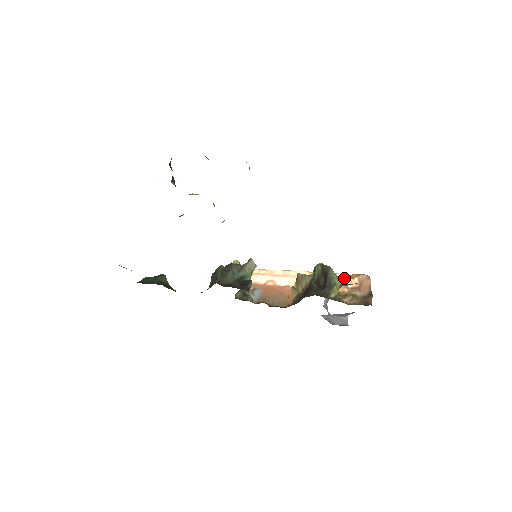
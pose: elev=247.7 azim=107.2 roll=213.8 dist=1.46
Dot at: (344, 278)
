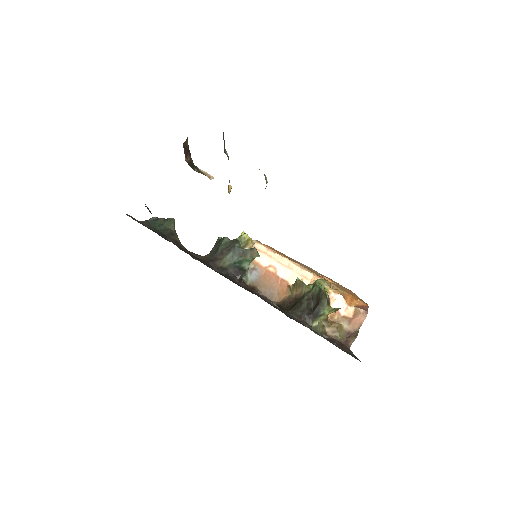
Dot at: (337, 309)
